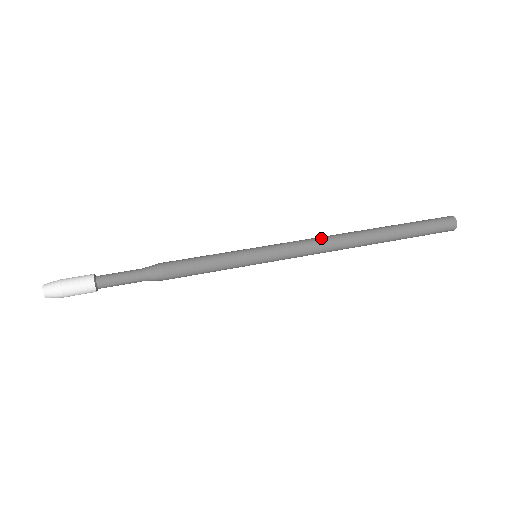
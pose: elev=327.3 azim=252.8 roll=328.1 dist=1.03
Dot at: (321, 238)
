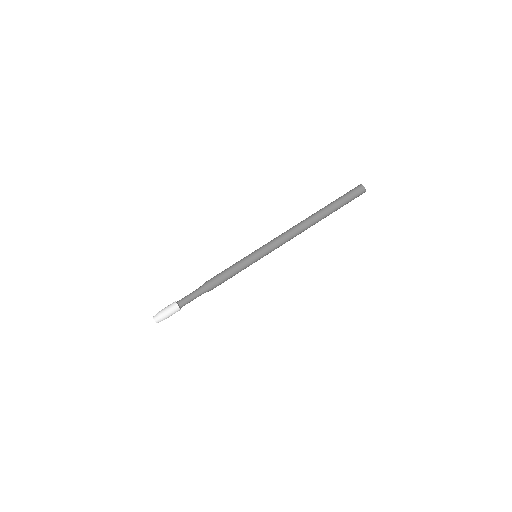
Dot at: (292, 236)
